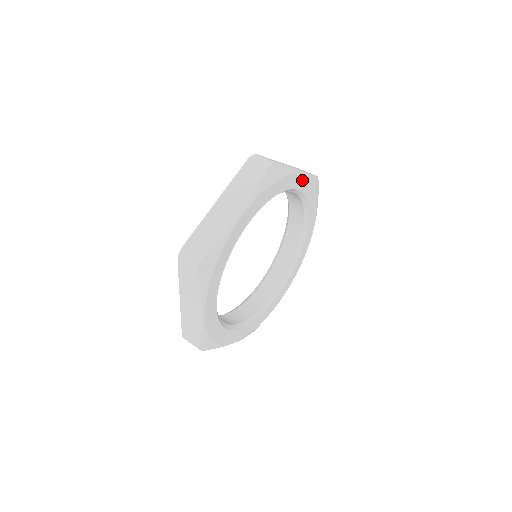
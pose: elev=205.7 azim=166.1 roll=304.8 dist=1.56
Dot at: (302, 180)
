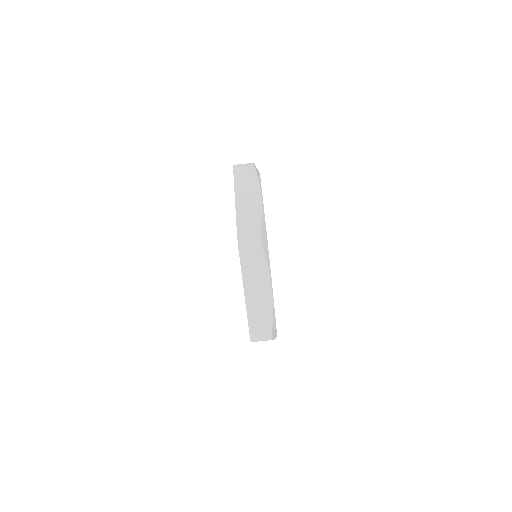
Dot at: occluded
